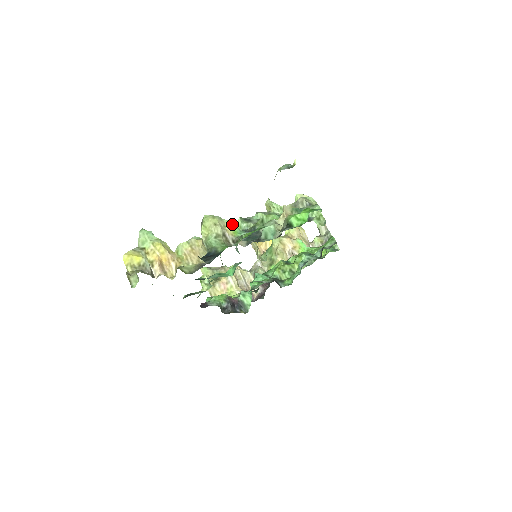
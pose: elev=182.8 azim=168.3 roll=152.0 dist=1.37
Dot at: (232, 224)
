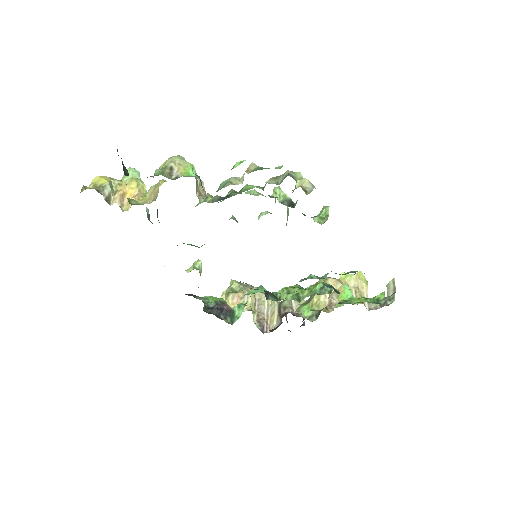
Dot at: (190, 166)
